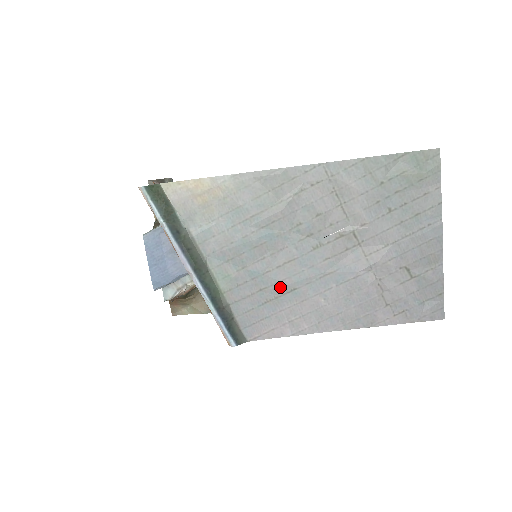
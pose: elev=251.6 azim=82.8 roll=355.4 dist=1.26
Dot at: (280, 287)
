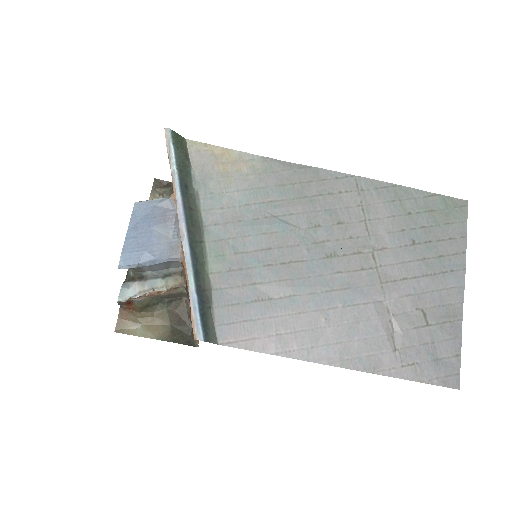
Dot at: (278, 287)
